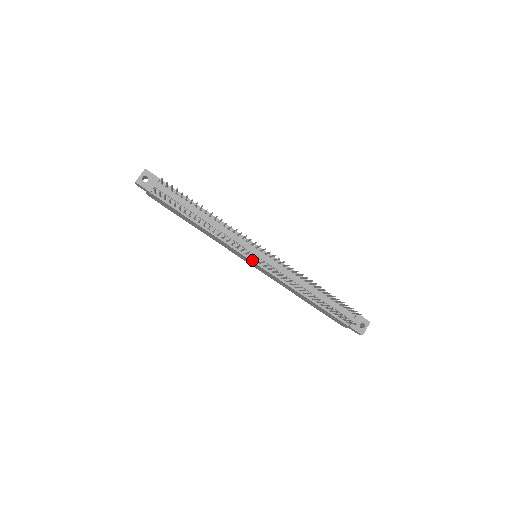
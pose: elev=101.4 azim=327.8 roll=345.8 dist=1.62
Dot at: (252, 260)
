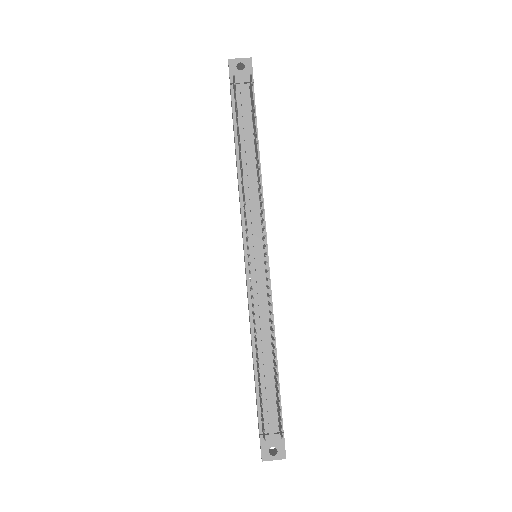
Dot at: (246, 253)
